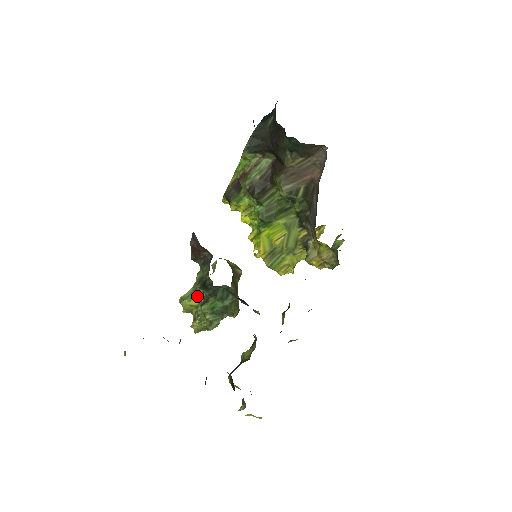
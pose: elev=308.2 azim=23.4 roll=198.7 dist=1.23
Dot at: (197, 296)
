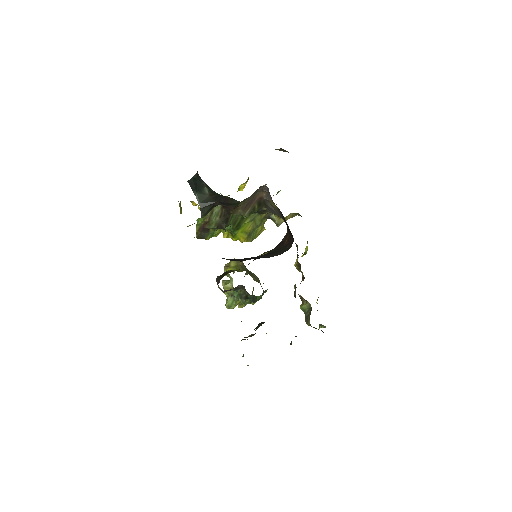
Dot at: occluded
